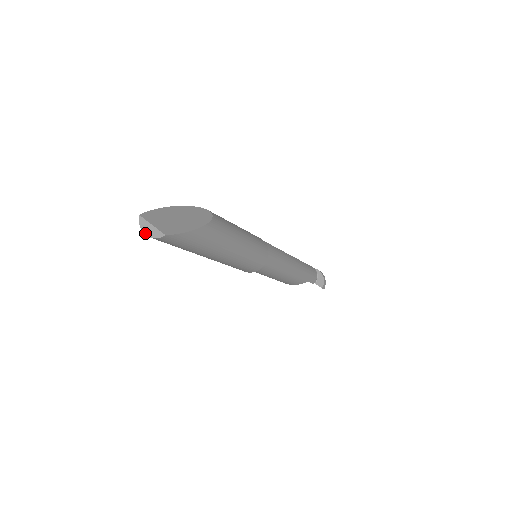
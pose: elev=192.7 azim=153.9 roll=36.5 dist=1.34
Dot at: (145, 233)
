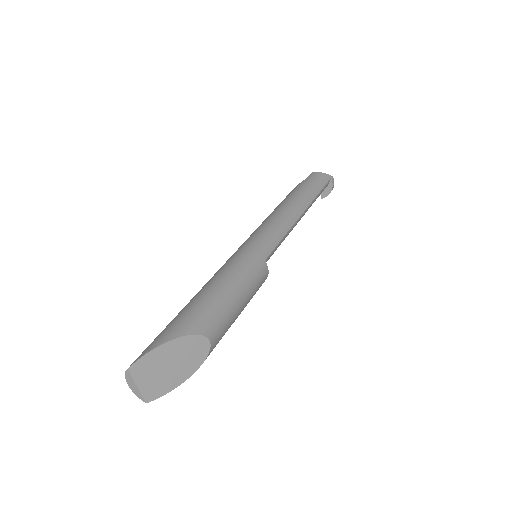
Dot at: (128, 384)
